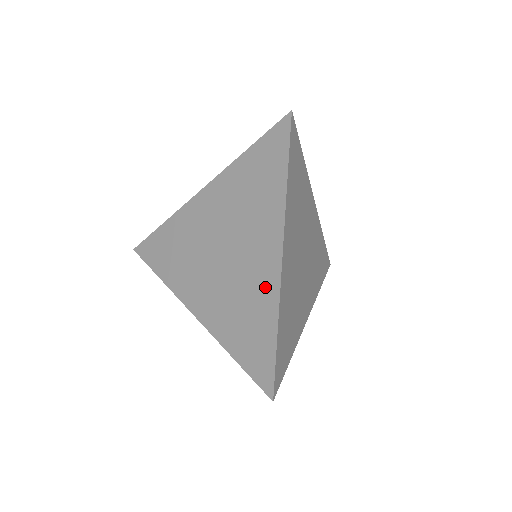
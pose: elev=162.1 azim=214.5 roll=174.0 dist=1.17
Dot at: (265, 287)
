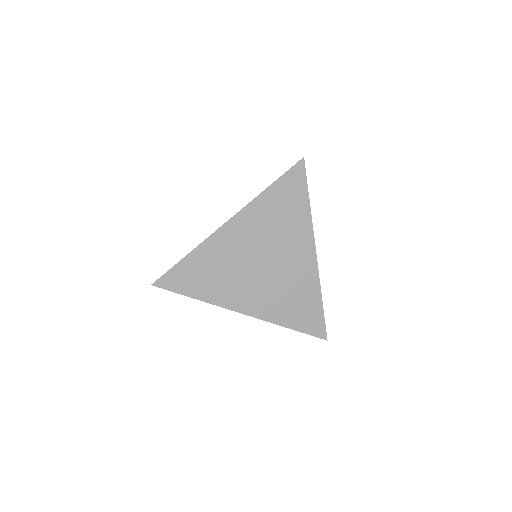
Dot at: (307, 277)
